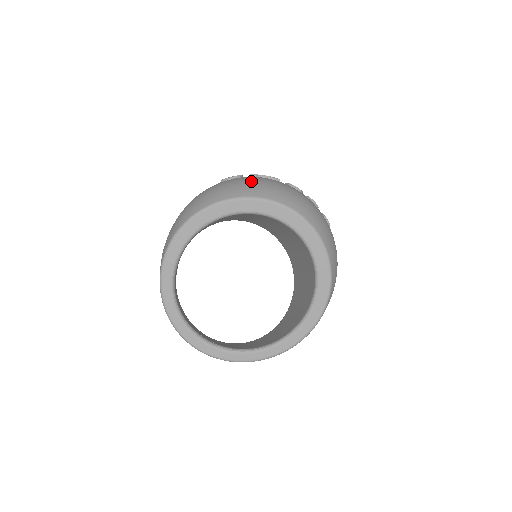
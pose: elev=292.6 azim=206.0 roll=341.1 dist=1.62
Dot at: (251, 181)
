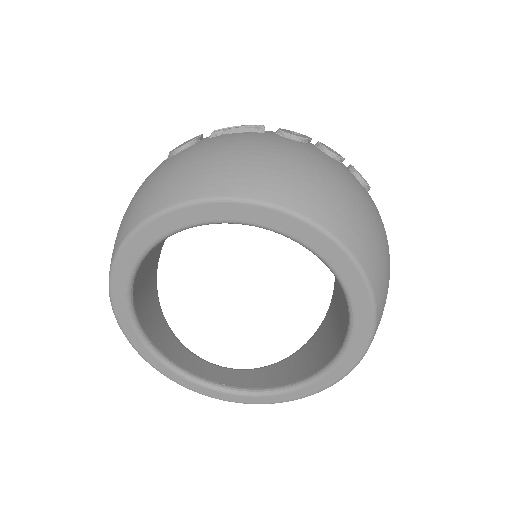
Dot at: (204, 157)
